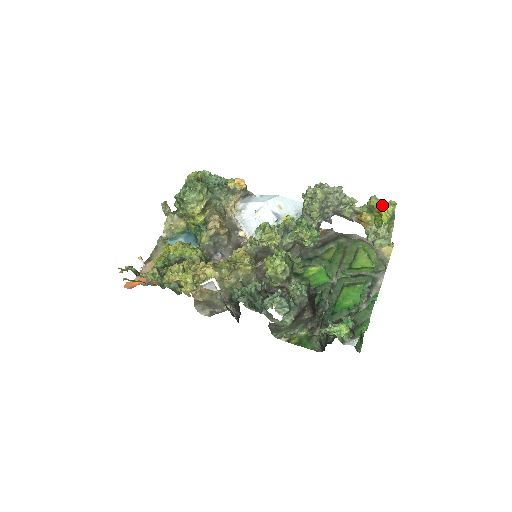
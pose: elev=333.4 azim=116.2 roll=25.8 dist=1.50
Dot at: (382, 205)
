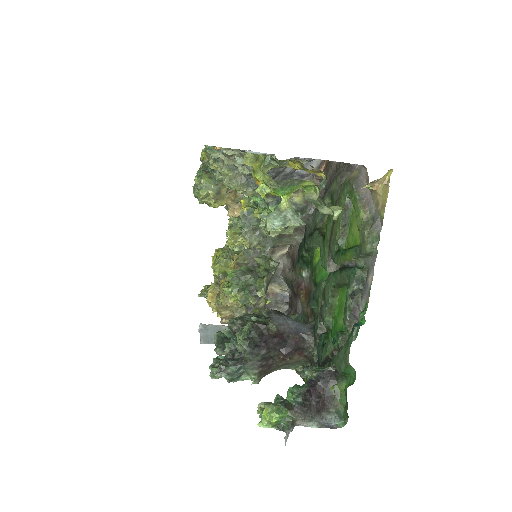
Dot at: occluded
